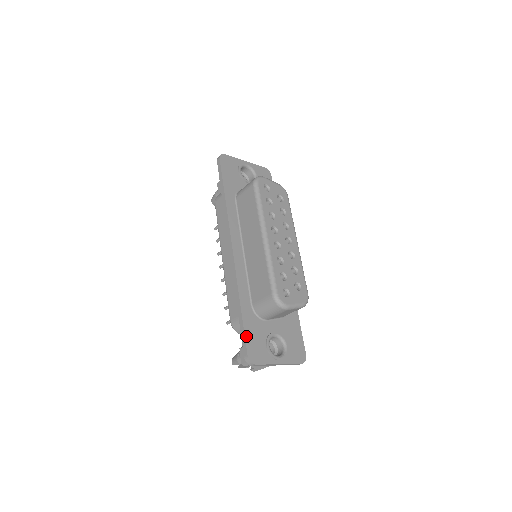
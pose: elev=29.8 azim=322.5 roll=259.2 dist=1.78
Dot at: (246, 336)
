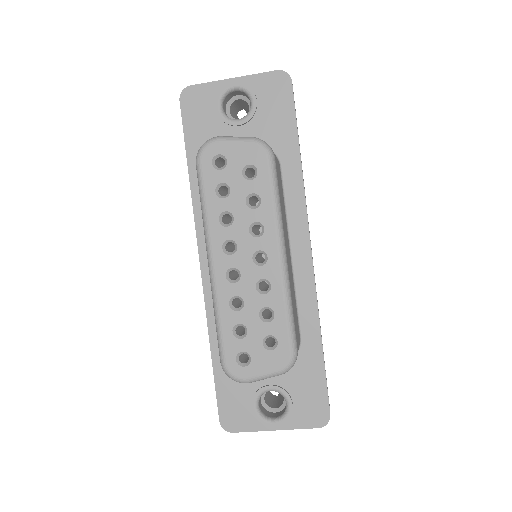
Dot at: (218, 395)
